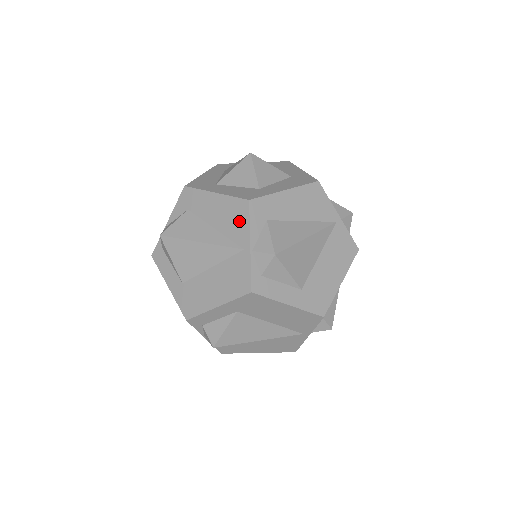
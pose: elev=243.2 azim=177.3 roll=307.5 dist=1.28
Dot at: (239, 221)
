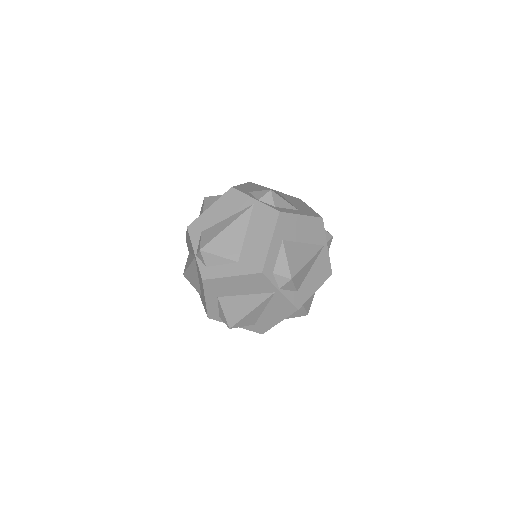
Dot at: (190, 242)
